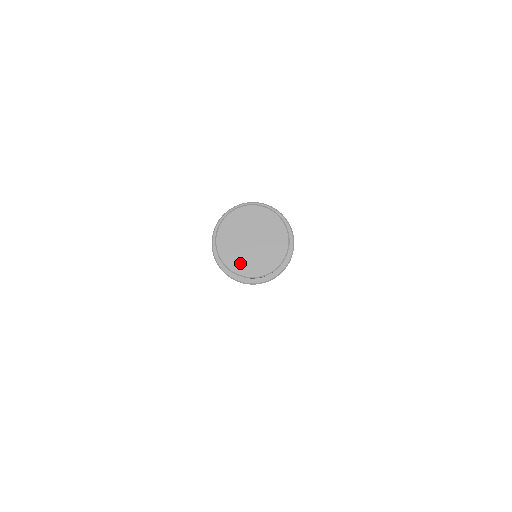
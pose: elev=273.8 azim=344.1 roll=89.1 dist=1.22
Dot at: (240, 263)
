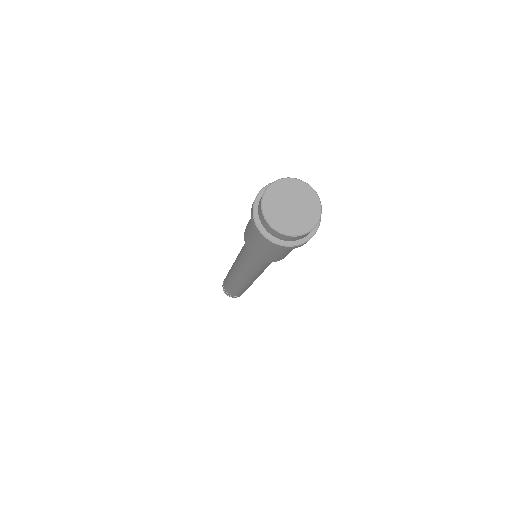
Dot at: (301, 225)
